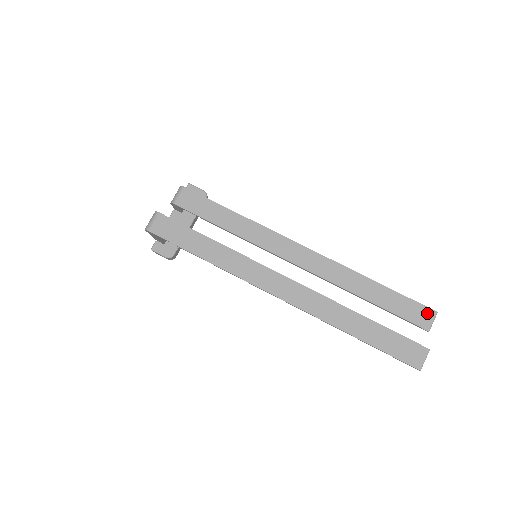
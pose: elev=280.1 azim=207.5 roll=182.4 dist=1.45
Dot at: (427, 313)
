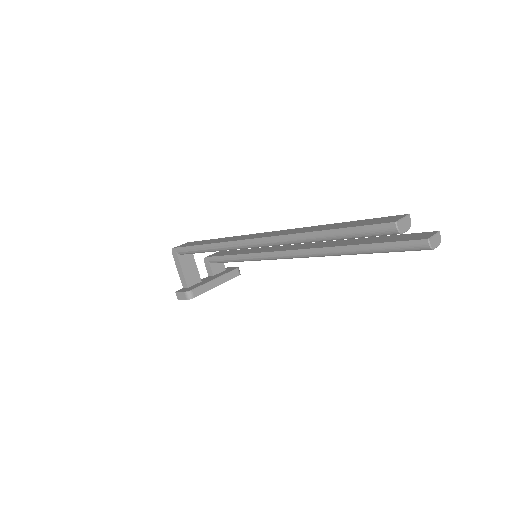
Dot at: (426, 234)
